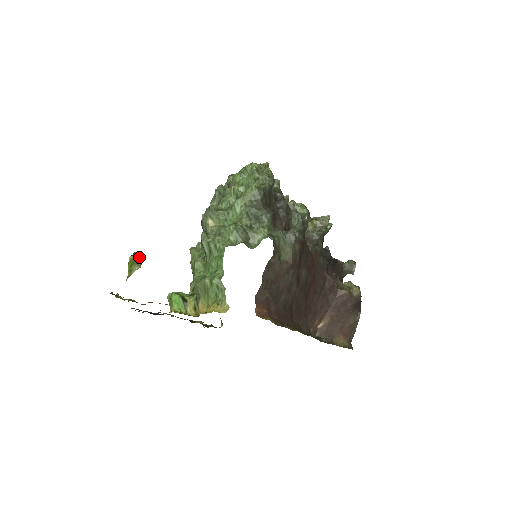
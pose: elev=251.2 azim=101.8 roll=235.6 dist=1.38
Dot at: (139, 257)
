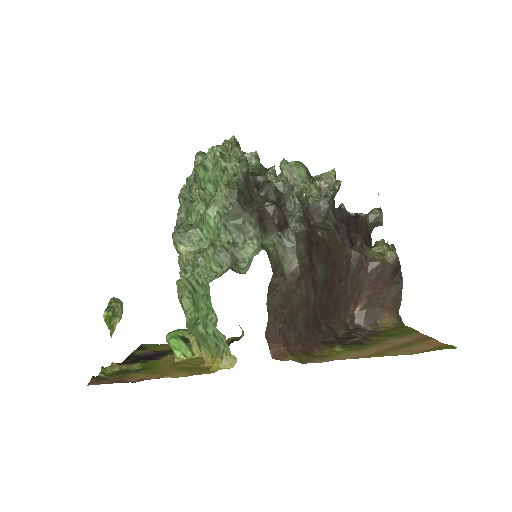
Dot at: (116, 307)
